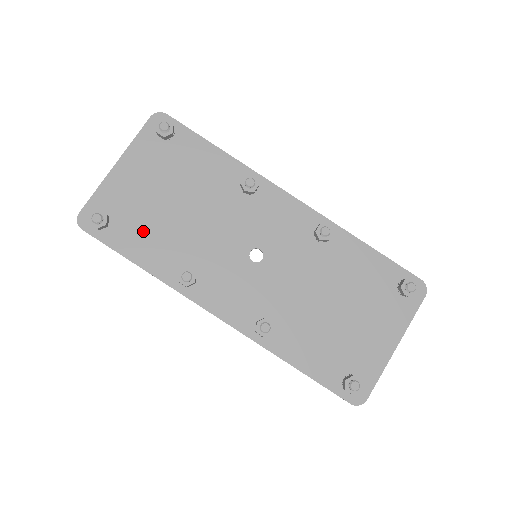
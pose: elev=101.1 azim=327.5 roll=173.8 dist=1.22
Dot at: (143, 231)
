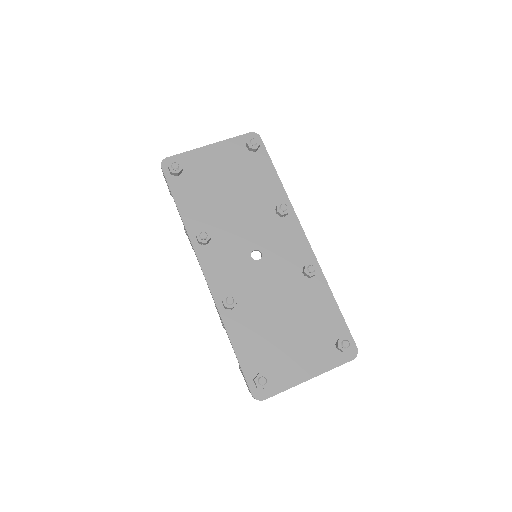
Dot at: (197, 193)
